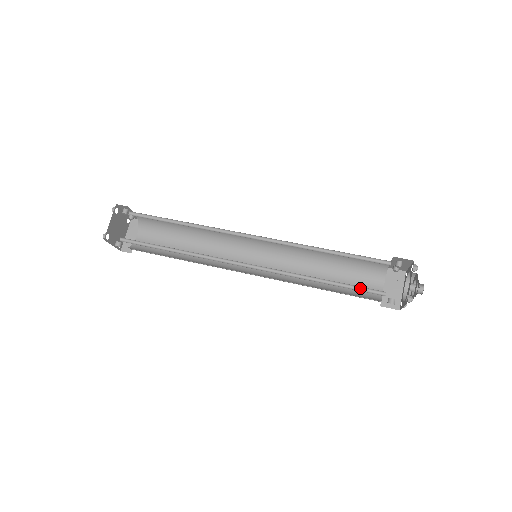
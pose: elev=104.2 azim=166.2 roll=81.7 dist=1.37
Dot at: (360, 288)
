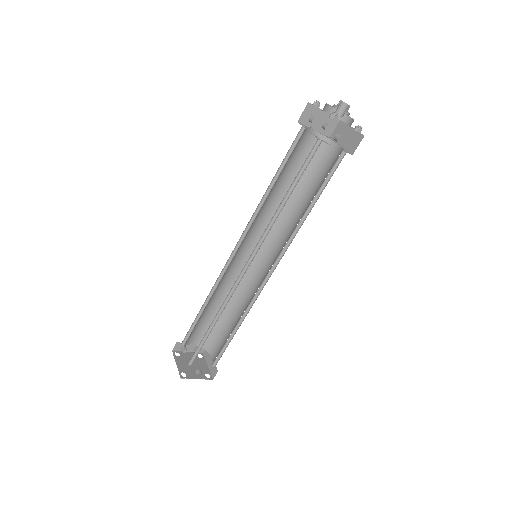
Dot at: (307, 164)
